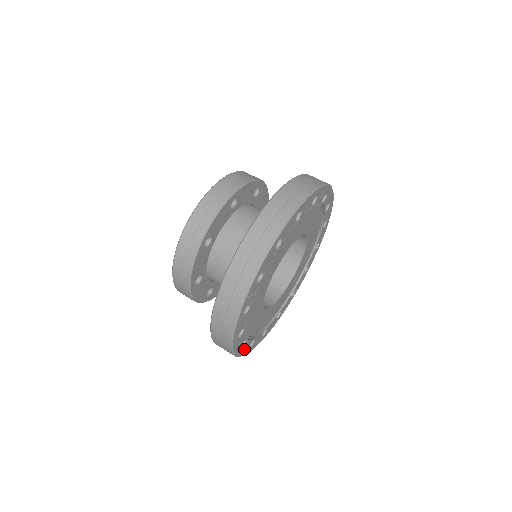
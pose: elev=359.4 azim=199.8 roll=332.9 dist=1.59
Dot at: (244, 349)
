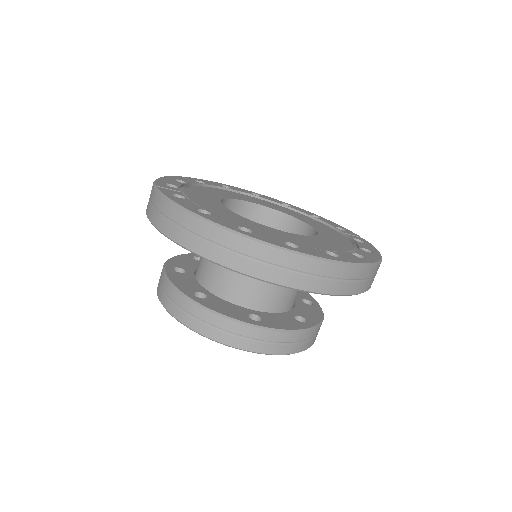
Dot at: (265, 239)
